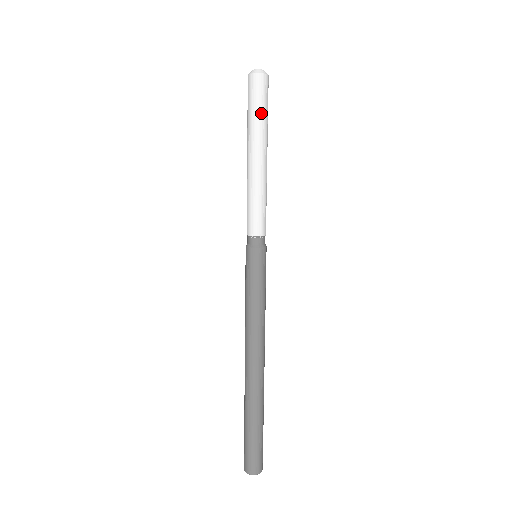
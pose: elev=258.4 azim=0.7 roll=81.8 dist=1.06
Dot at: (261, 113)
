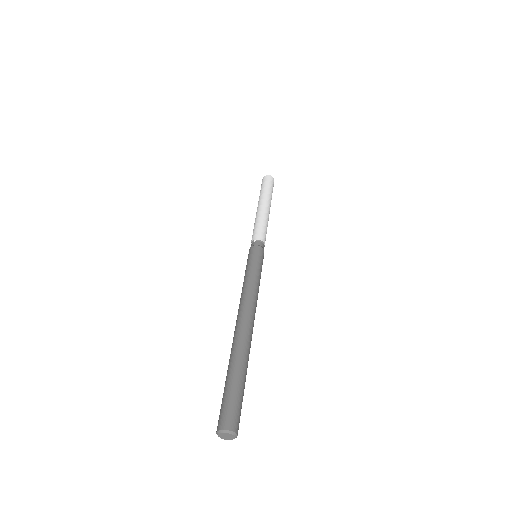
Dot at: (269, 189)
